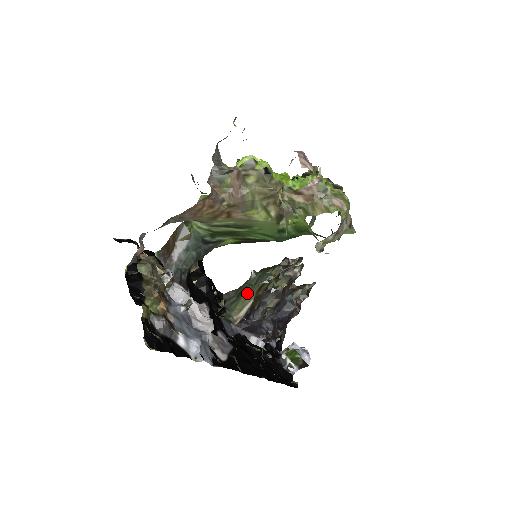
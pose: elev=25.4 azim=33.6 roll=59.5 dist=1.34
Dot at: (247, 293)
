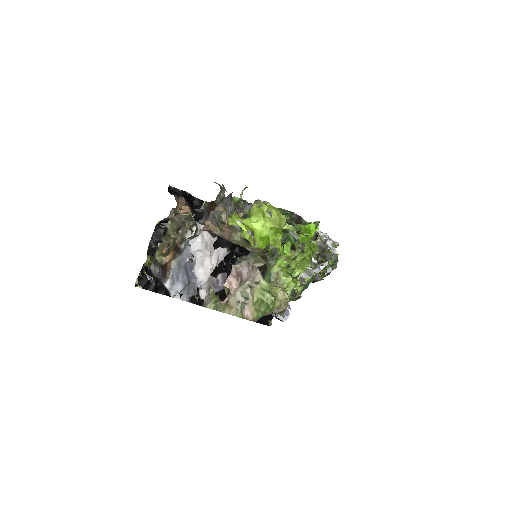
Dot at: occluded
